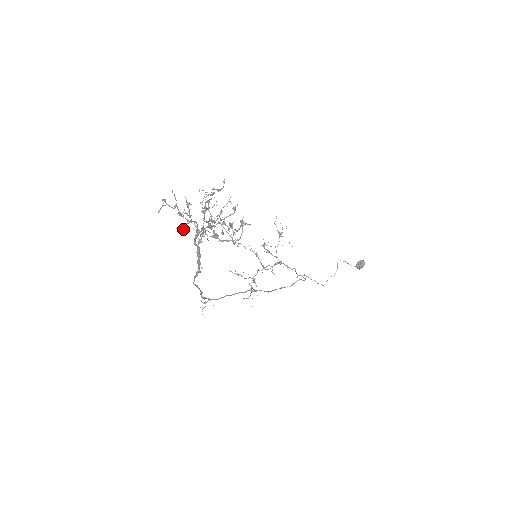
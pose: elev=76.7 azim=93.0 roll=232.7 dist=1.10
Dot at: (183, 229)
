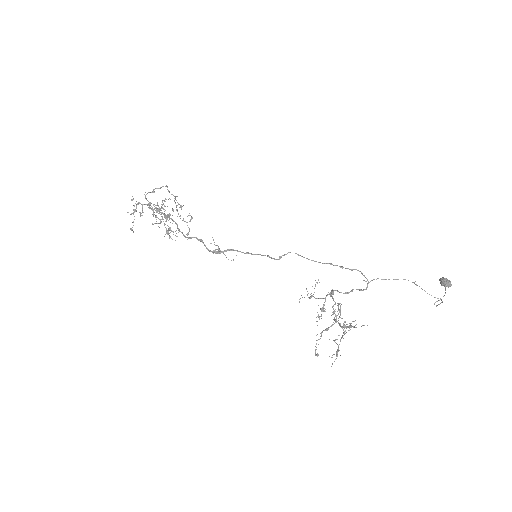
Dot at: (133, 199)
